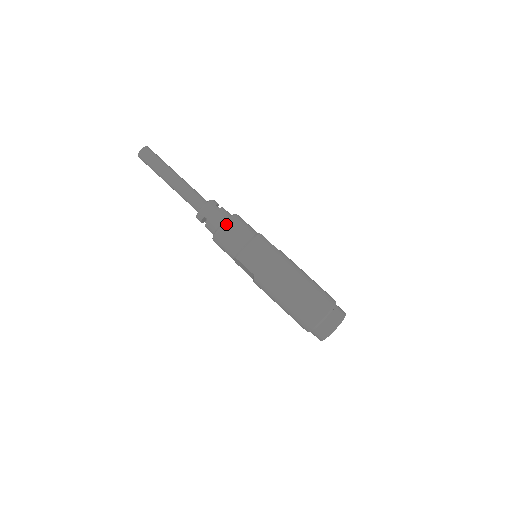
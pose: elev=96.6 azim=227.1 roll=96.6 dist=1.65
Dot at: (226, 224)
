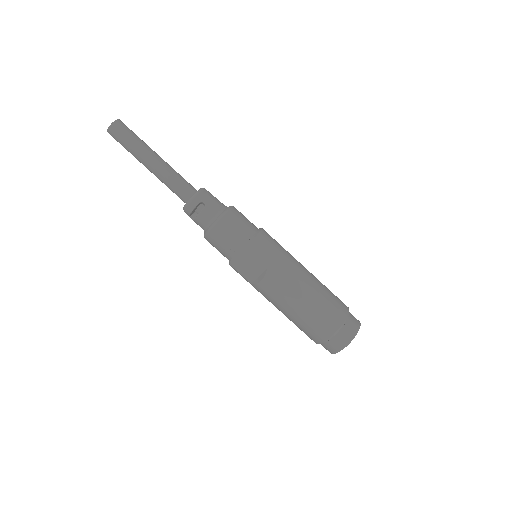
Dot at: (231, 210)
